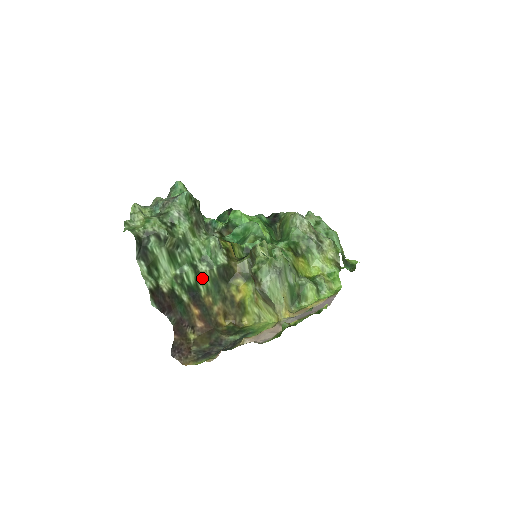
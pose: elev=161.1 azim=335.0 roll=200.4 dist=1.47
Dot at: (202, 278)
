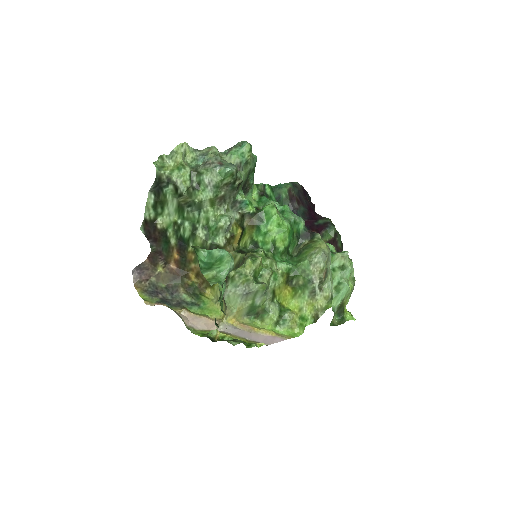
Dot at: (196, 240)
